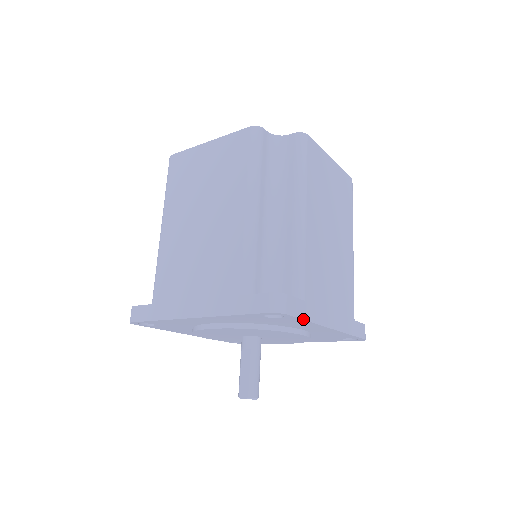
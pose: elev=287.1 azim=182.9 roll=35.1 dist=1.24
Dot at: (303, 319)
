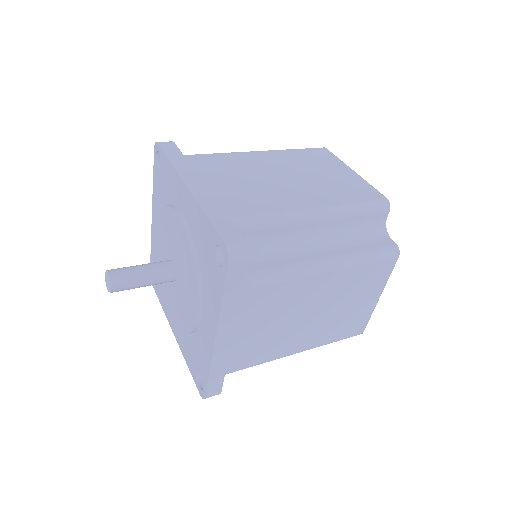
Dot at: (167, 156)
